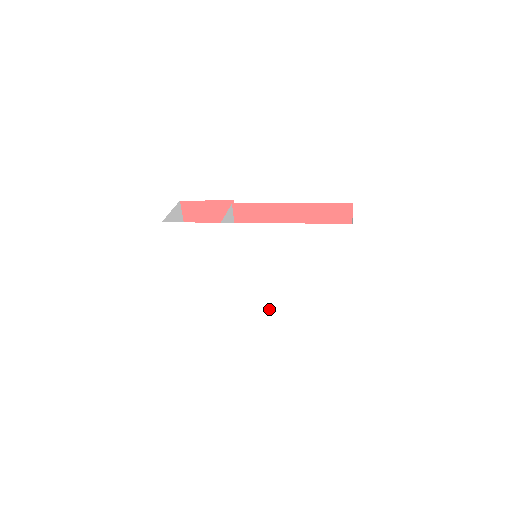
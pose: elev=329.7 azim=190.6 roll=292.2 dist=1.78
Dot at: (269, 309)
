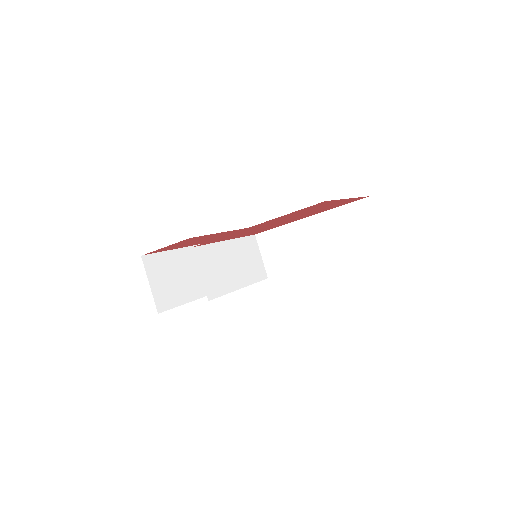
Dot at: occluded
